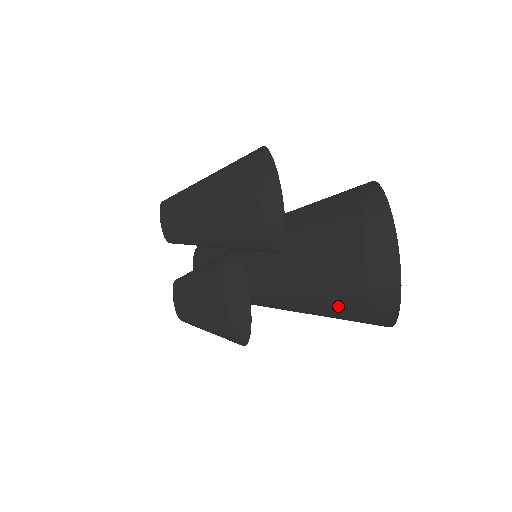
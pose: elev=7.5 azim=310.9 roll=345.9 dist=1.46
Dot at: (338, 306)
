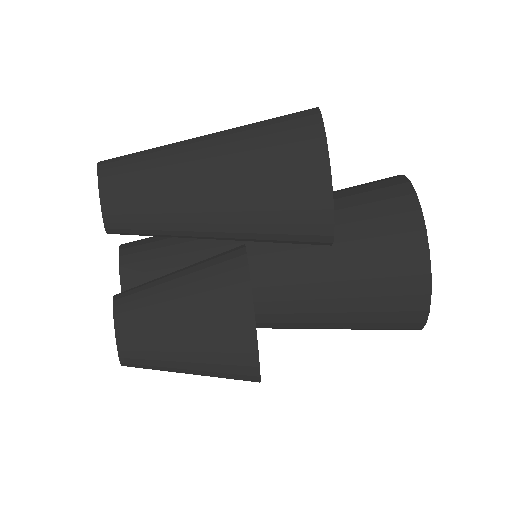
Dot at: (382, 311)
